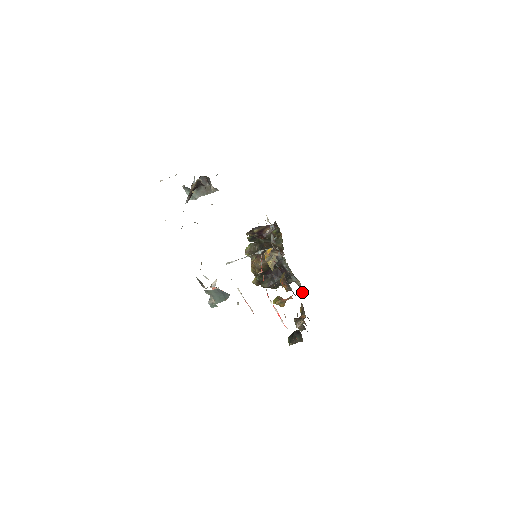
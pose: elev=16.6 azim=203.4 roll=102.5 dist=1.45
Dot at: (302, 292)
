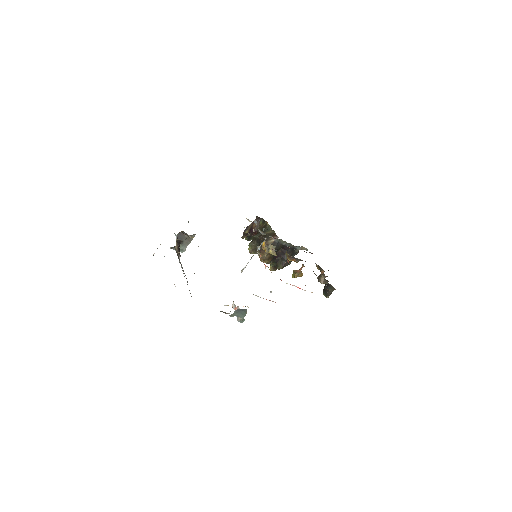
Dot at: occluded
